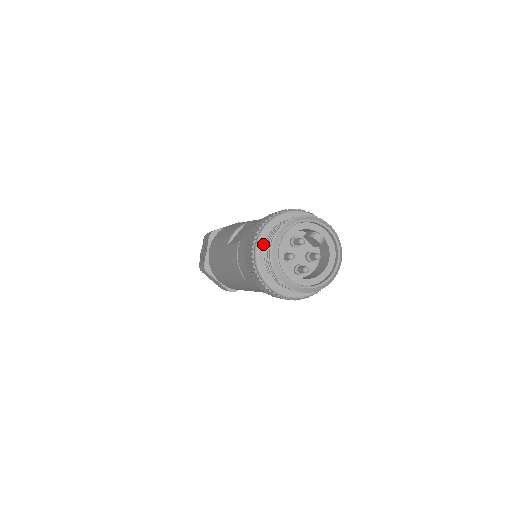
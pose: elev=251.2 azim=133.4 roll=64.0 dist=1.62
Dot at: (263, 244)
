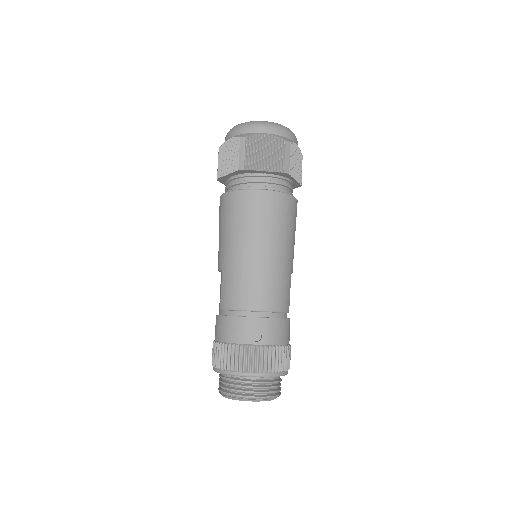
Dot at: occluded
